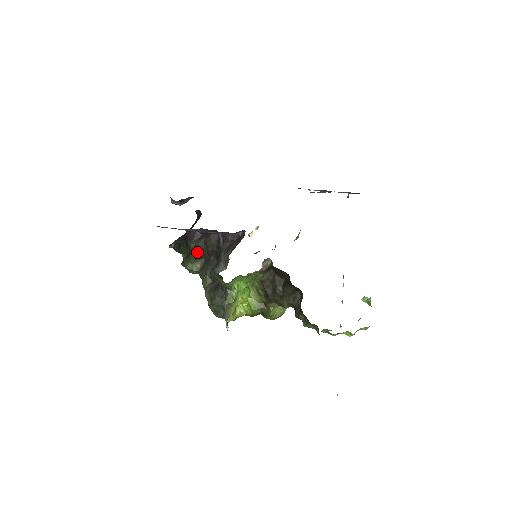
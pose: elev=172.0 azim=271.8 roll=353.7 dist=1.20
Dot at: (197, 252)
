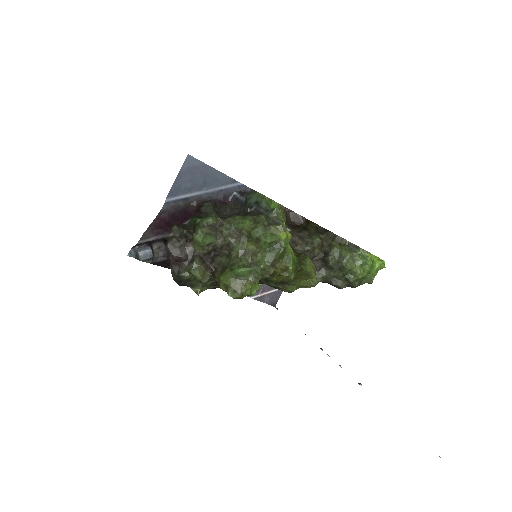
Dot at: (216, 211)
